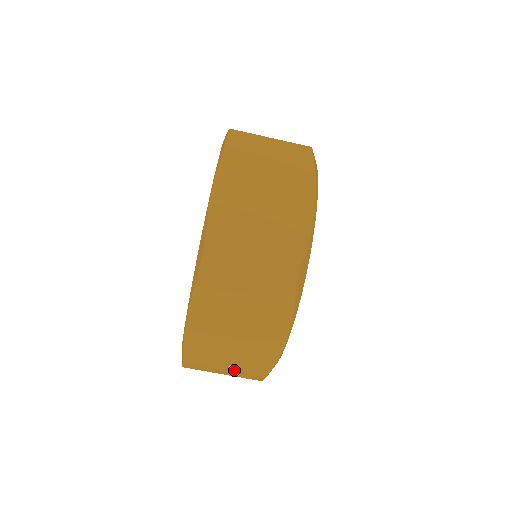
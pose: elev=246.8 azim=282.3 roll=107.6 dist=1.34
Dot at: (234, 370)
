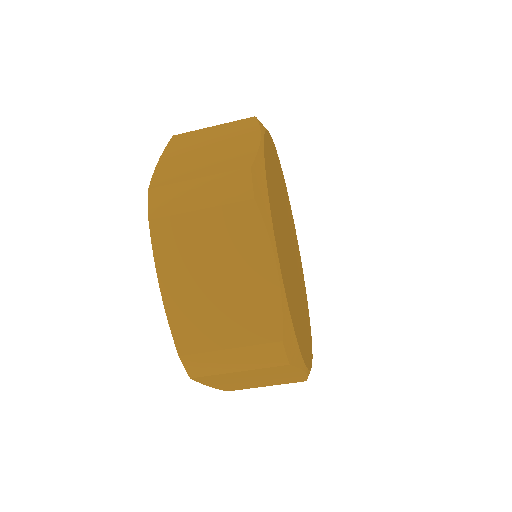
Dot at: (240, 345)
